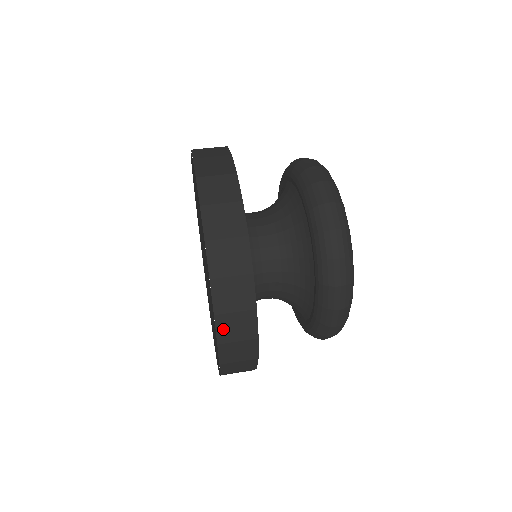
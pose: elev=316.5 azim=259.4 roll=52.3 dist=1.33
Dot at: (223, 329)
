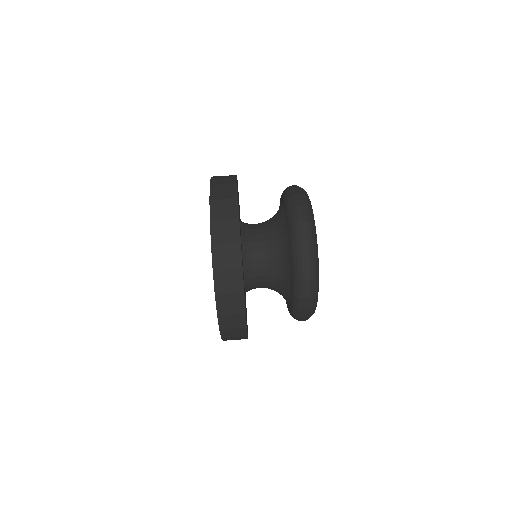
Dot at: (219, 282)
